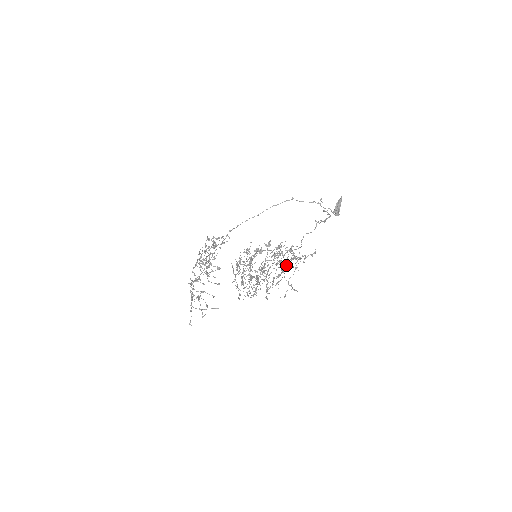
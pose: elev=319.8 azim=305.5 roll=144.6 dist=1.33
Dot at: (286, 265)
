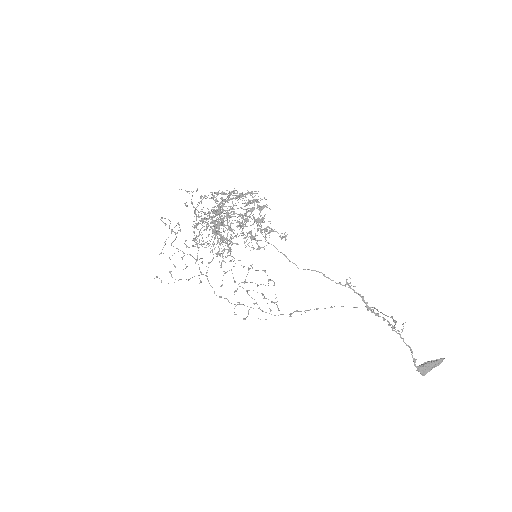
Dot at: (251, 234)
